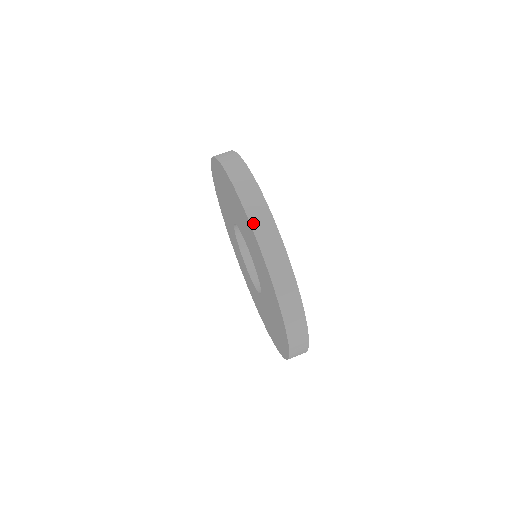
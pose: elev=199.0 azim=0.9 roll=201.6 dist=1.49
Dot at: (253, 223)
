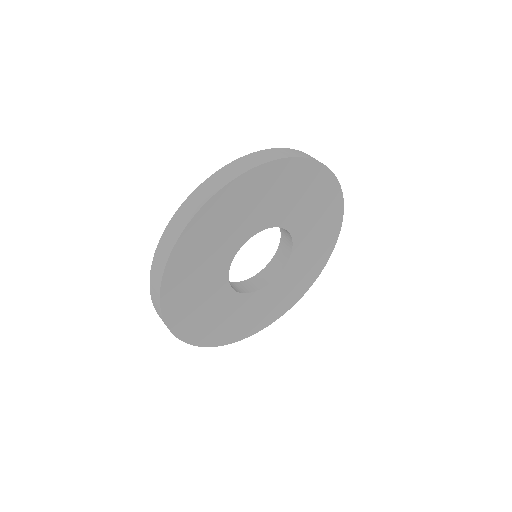
Dot at: (153, 264)
